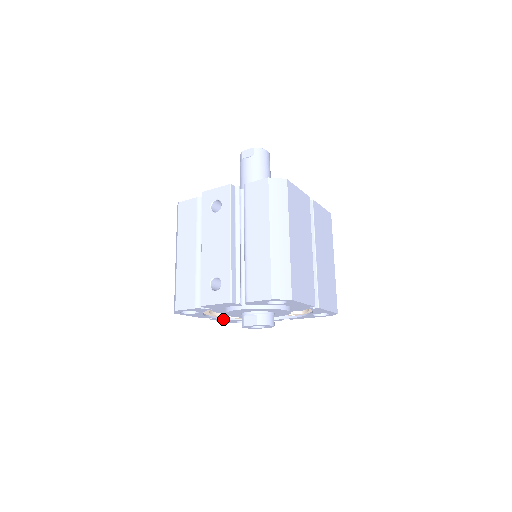
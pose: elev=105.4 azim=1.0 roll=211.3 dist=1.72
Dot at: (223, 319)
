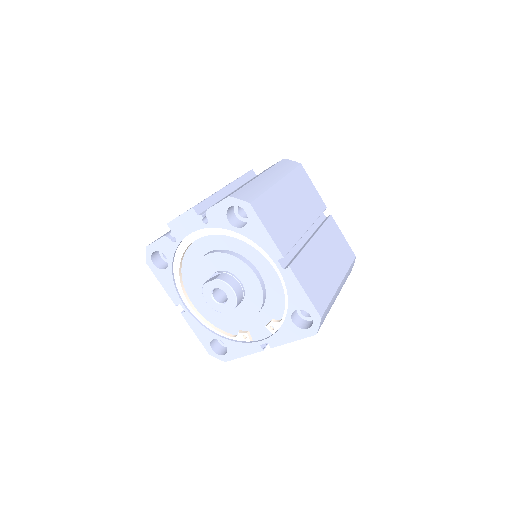
Dot at: (195, 320)
